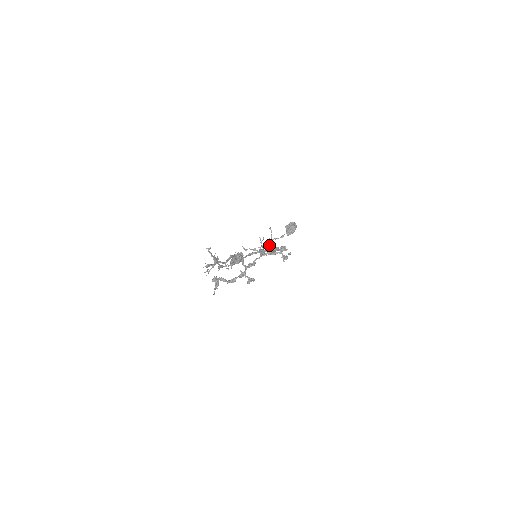
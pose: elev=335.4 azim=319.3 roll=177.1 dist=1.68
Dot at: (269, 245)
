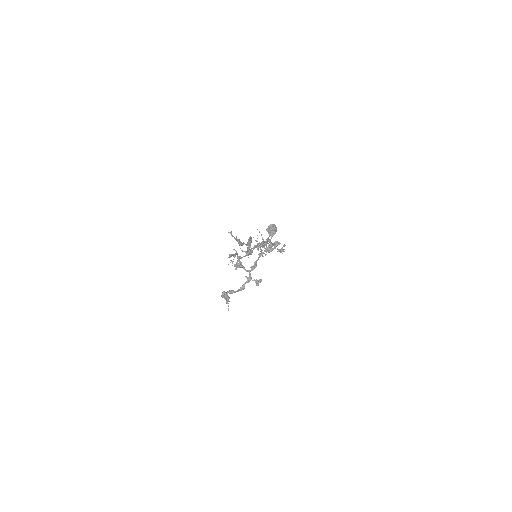
Dot at: occluded
